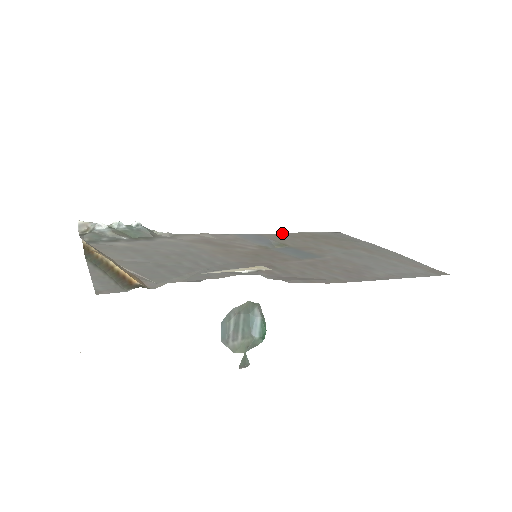
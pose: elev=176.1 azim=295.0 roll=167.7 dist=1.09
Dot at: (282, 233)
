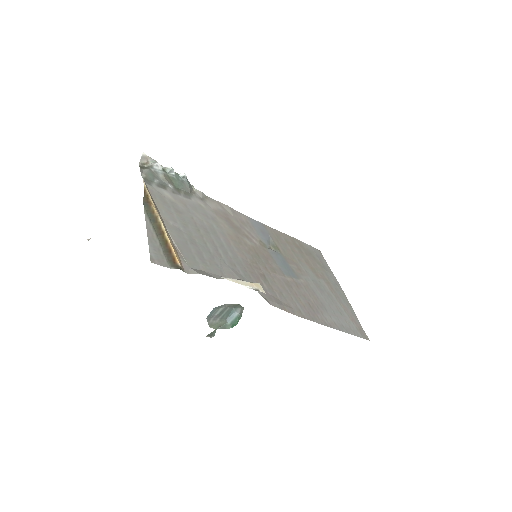
Dot at: (280, 232)
